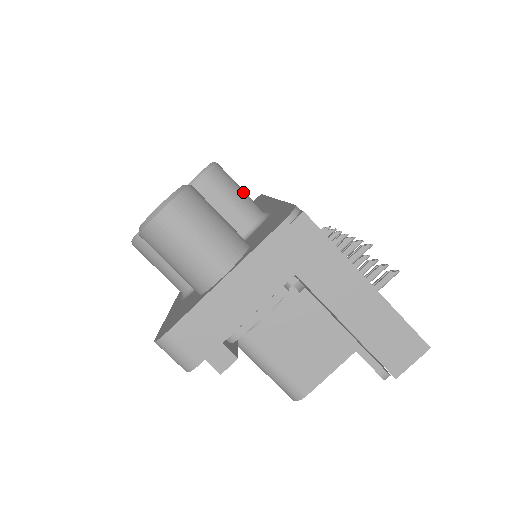
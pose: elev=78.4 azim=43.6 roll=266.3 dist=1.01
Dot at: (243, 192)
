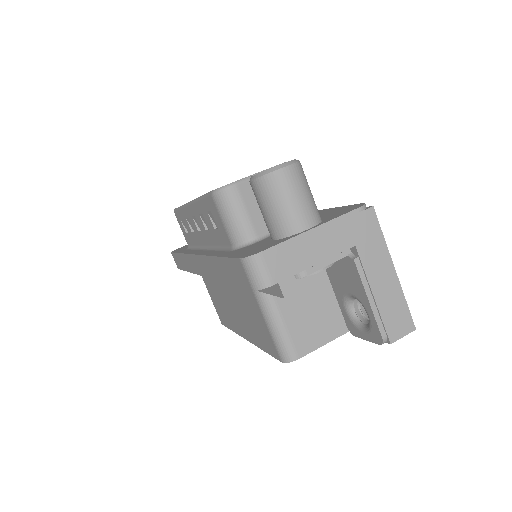
Dot at: occluded
